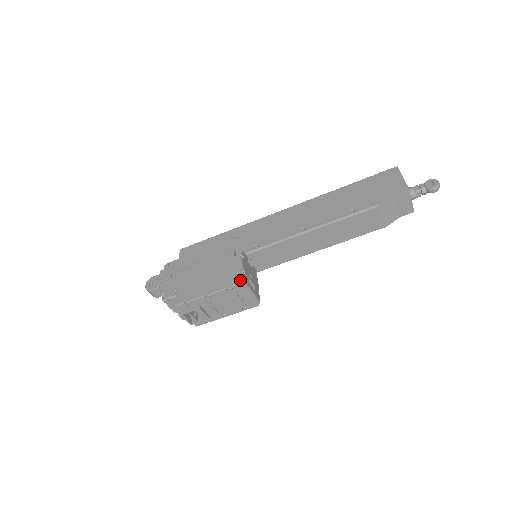
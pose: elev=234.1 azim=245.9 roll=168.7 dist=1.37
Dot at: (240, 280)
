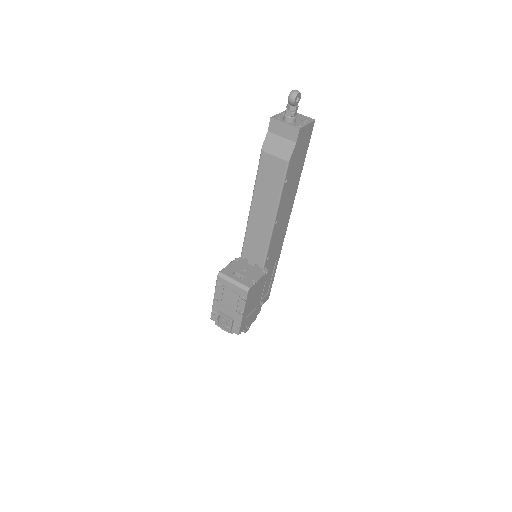
Dot at: (219, 273)
